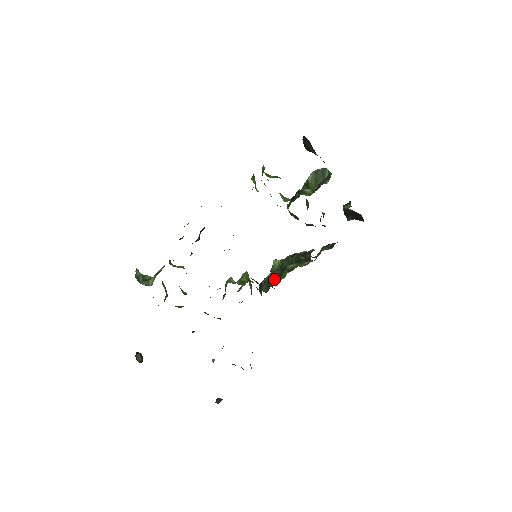
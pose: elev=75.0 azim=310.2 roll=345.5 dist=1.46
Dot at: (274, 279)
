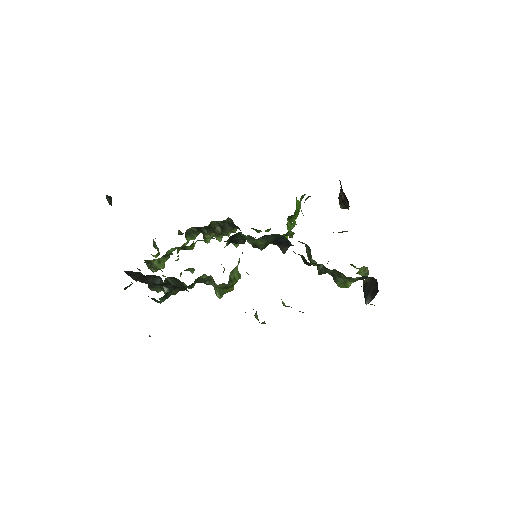
Dot at: occluded
